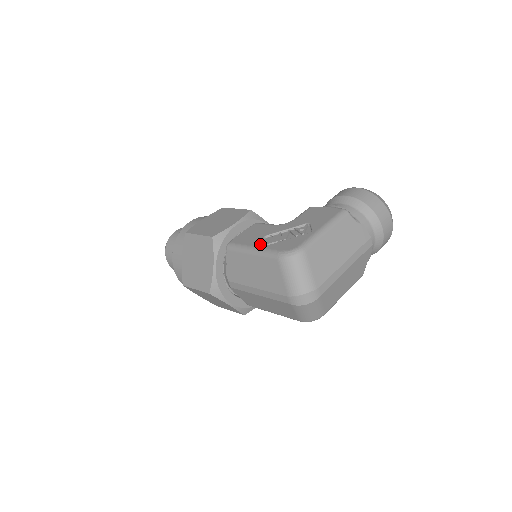
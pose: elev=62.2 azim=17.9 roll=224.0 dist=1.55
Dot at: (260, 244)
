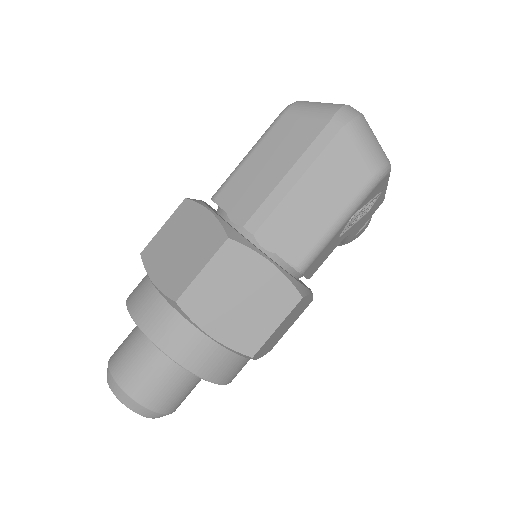
Dot at: occluded
